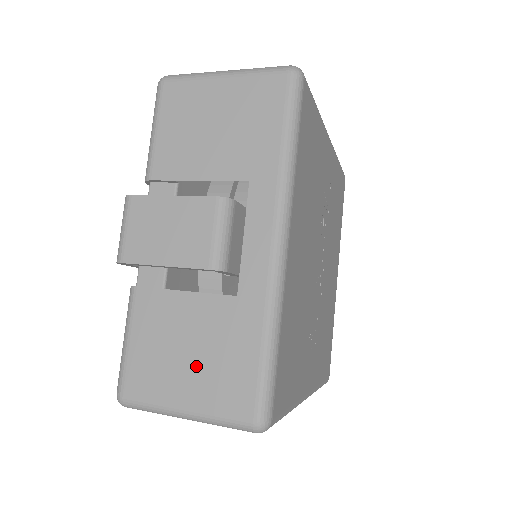
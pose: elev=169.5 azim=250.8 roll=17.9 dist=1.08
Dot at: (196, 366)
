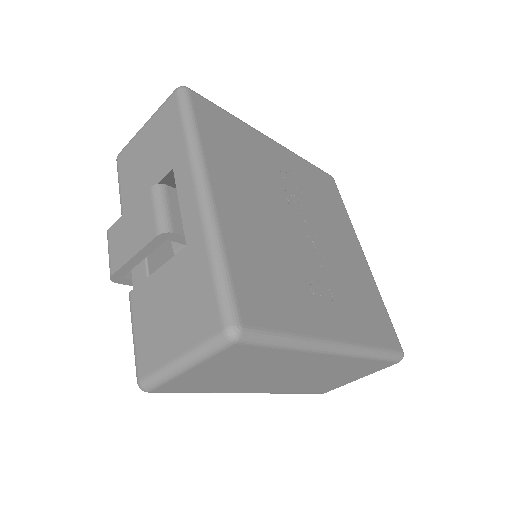
Dot at: (176, 318)
